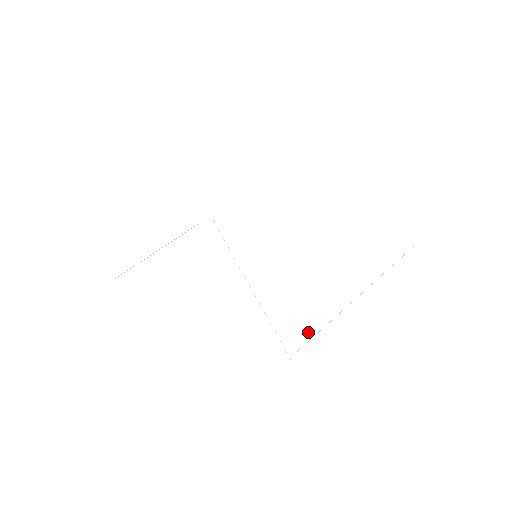
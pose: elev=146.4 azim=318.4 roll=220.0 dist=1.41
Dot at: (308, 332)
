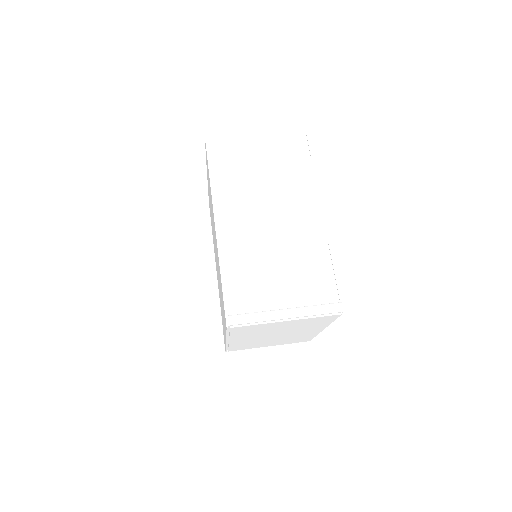
Dot at: (330, 278)
